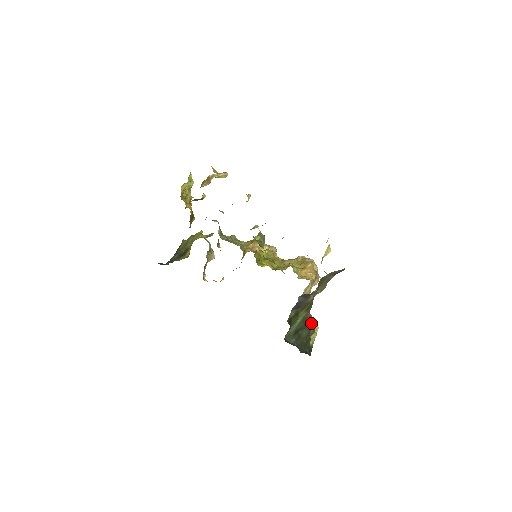
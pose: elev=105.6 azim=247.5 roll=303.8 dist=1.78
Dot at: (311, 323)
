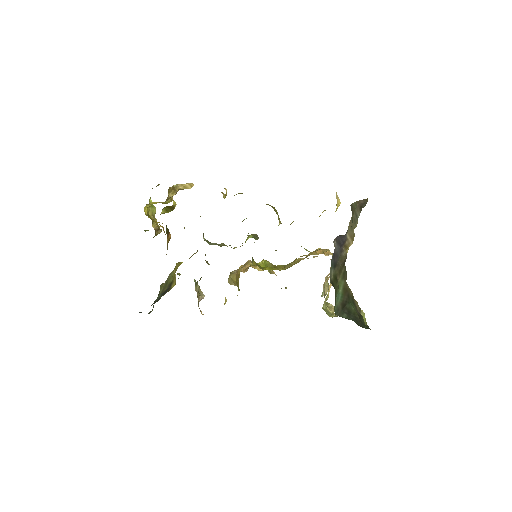
Dot at: (353, 298)
